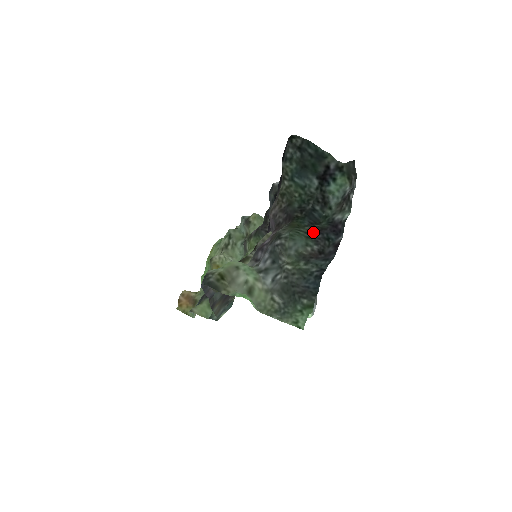
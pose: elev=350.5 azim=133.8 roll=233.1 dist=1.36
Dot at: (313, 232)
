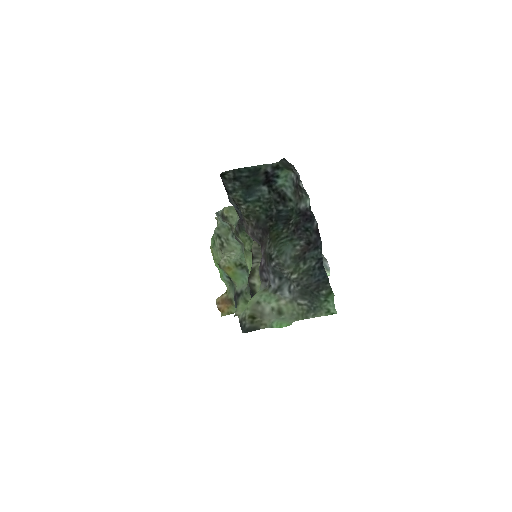
Dot at: (292, 232)
